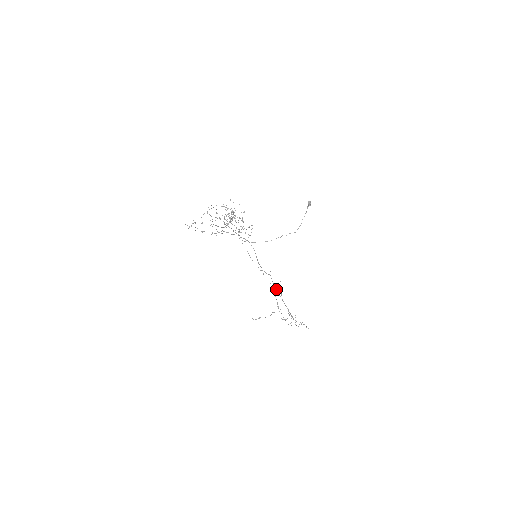
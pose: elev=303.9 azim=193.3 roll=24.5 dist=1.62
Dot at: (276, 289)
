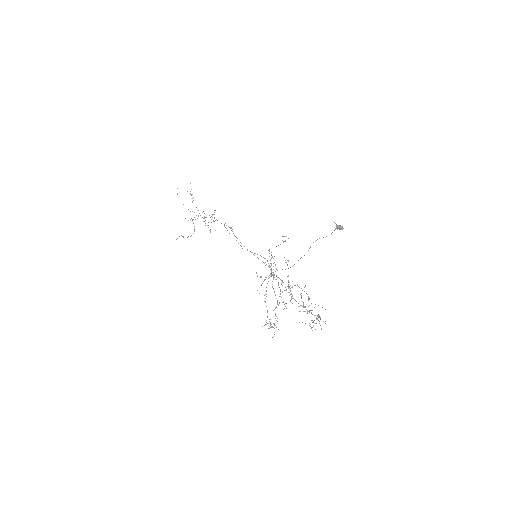
Dot at: occluded
